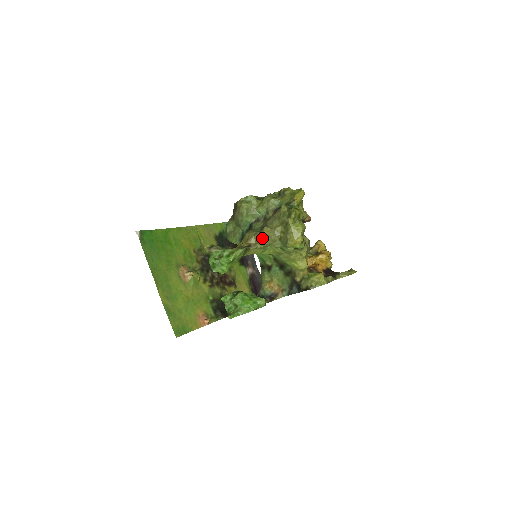
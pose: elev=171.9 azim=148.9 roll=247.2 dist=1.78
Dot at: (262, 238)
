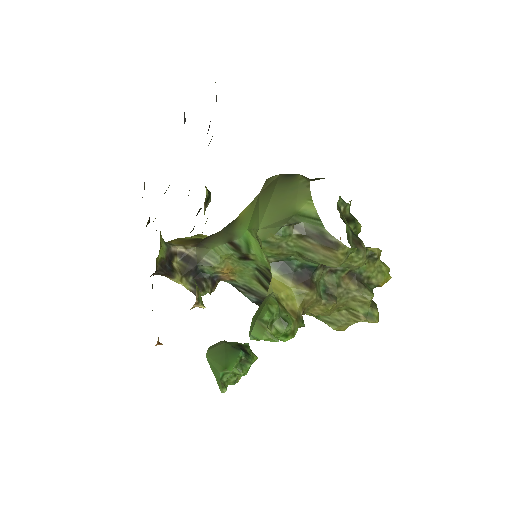
Dot at: (321, 311)
